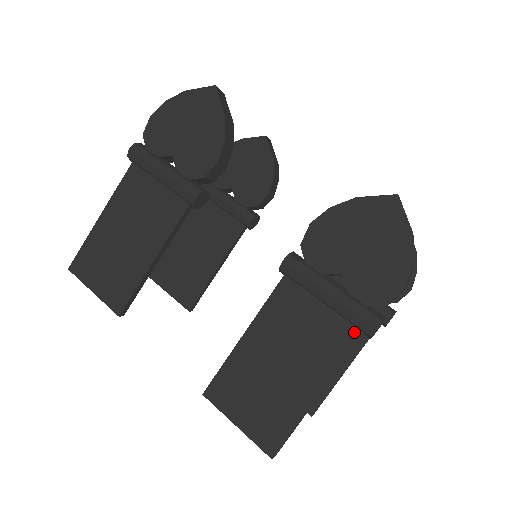
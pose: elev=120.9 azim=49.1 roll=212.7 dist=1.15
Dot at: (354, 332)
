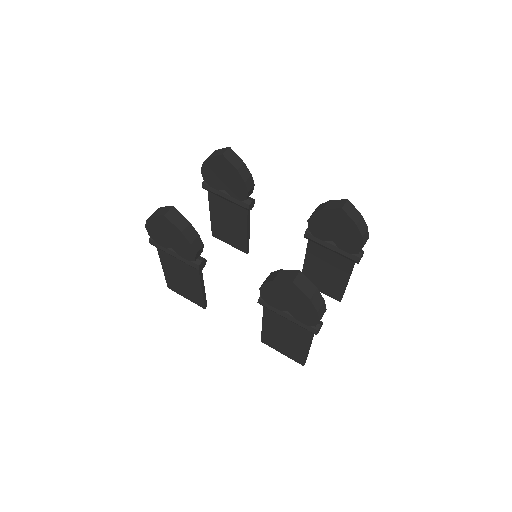
Dot at: (309, 331)
